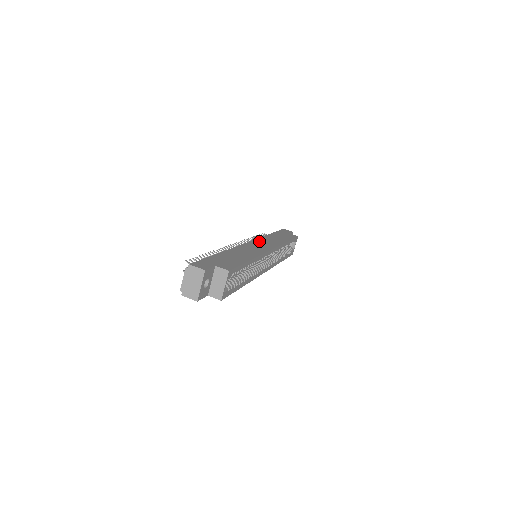
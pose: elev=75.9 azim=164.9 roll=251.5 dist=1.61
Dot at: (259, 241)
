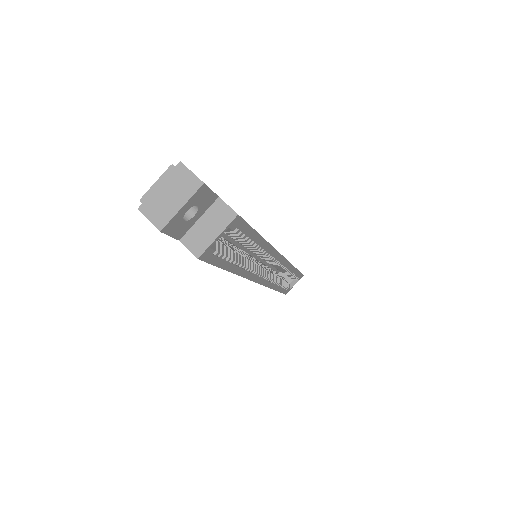
Dot at: occluded
